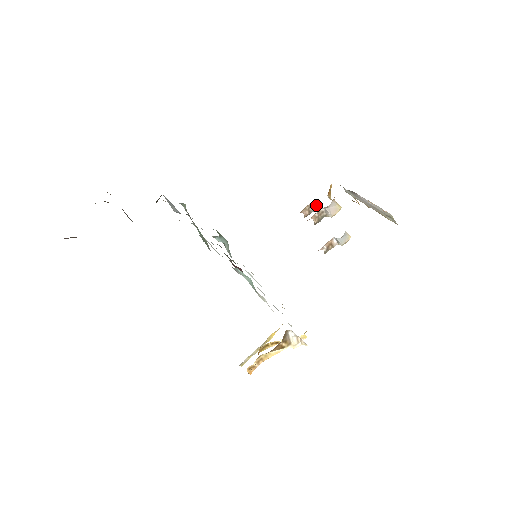
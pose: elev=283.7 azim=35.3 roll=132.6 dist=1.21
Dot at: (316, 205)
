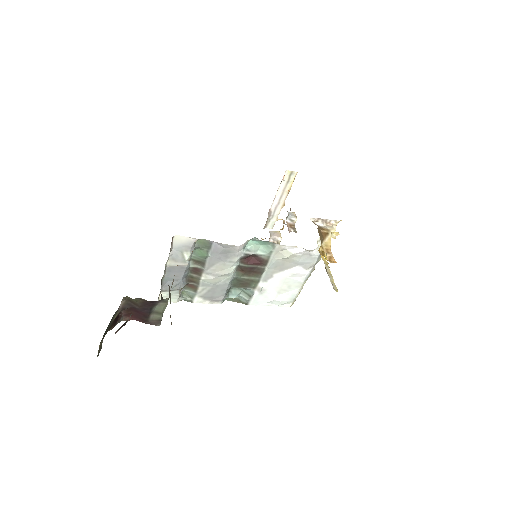
Dot at: occluded
